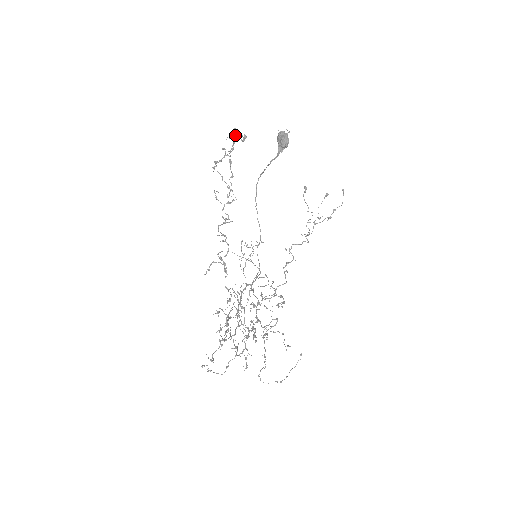
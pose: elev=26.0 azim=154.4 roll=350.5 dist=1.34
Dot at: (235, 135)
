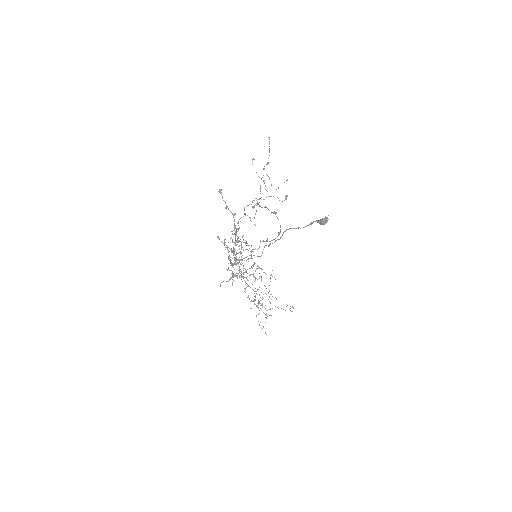
Dot at: occluded
